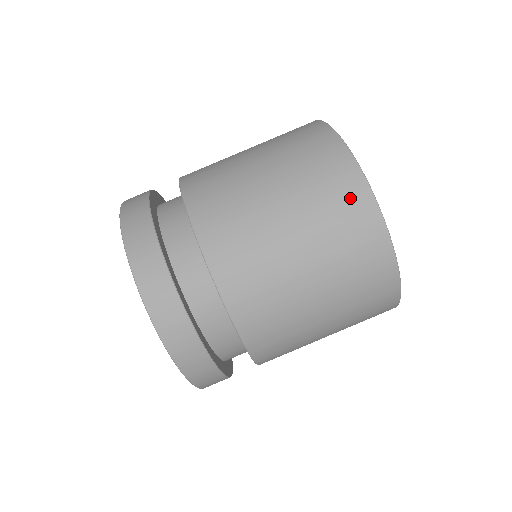
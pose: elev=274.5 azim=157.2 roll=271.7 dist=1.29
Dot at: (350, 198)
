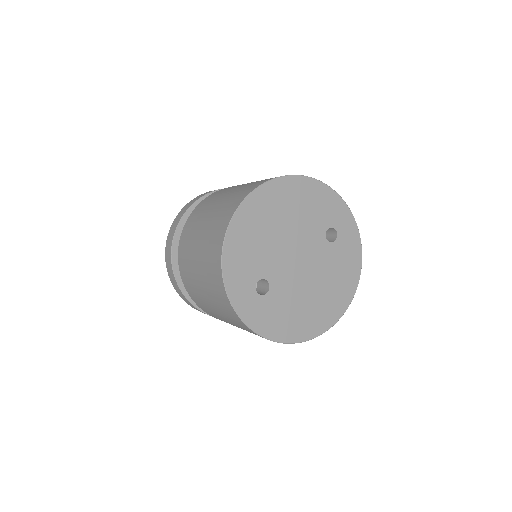
Dot at: (224, 302)
